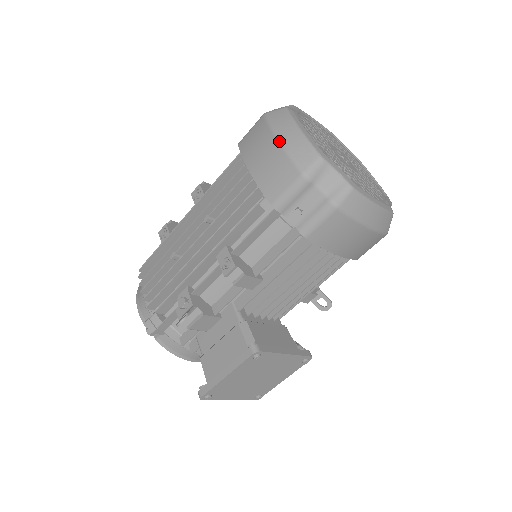
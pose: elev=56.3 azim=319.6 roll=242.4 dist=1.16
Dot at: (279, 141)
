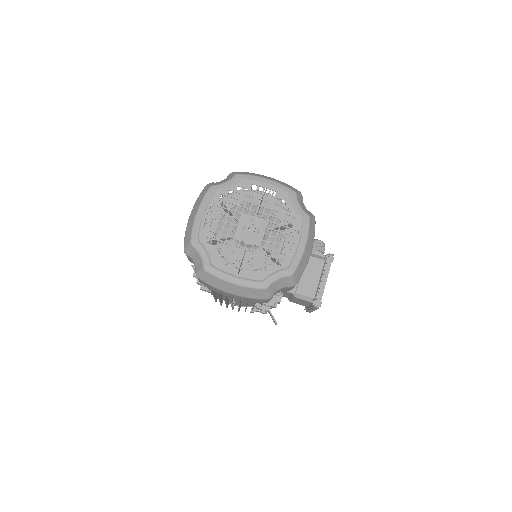
Dot at: (234, 295)
